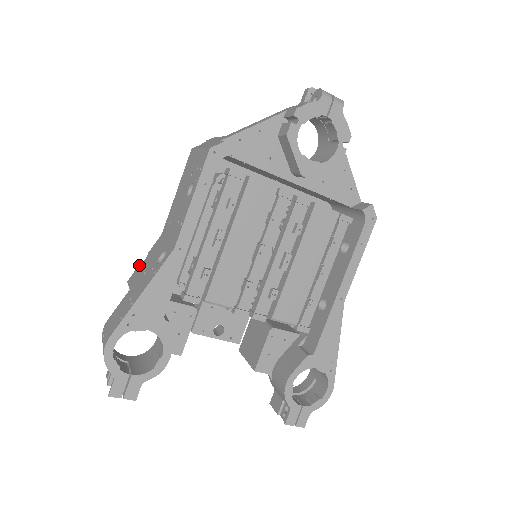
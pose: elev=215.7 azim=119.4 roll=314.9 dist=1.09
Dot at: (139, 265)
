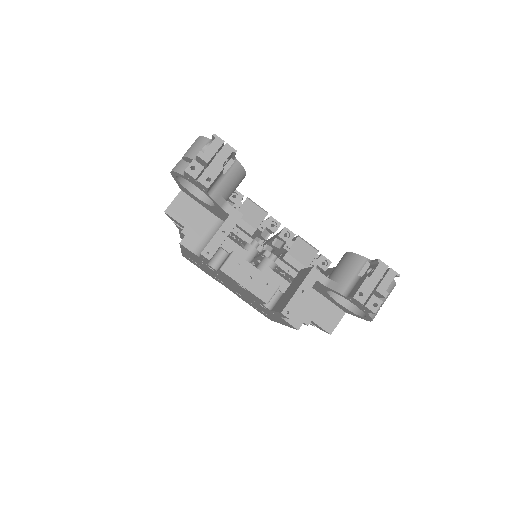
Dot at: occluded
